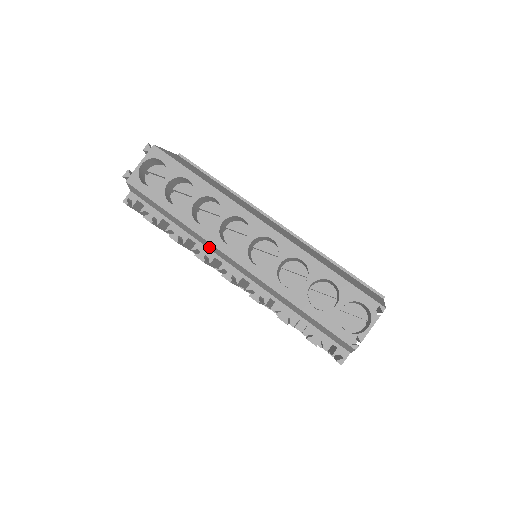
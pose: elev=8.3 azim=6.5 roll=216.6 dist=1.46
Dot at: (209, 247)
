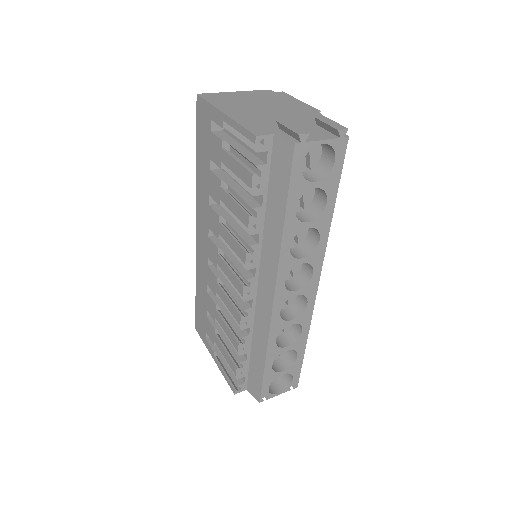
Dot at: (265, 261)
